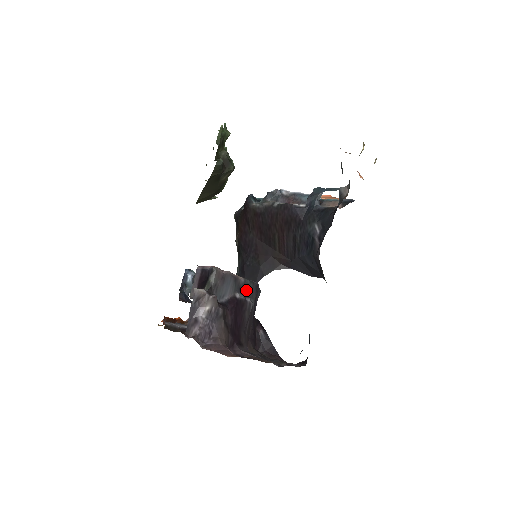
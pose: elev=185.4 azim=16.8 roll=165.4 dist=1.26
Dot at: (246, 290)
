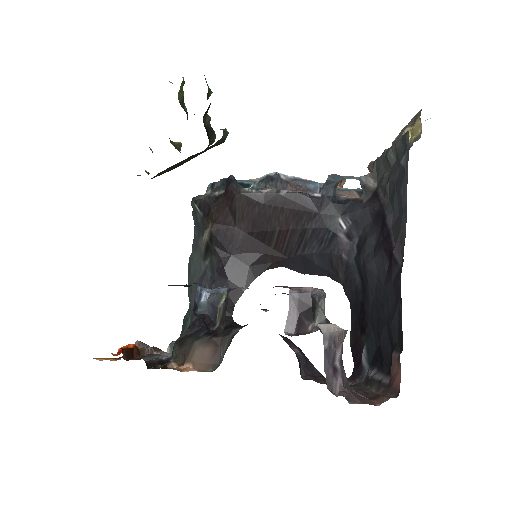
Dot at: occluded
